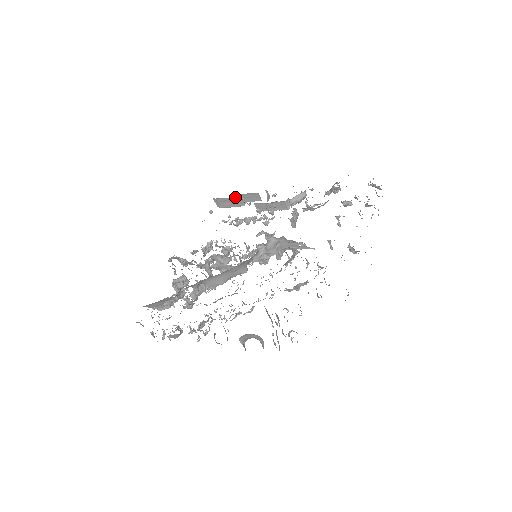
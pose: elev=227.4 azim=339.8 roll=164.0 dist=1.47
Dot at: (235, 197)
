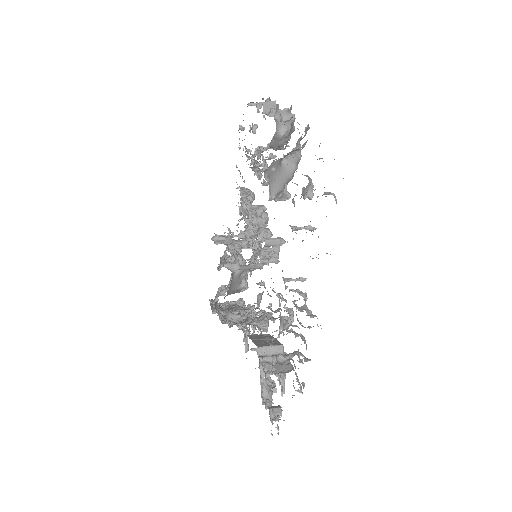
Dot at: occluded
